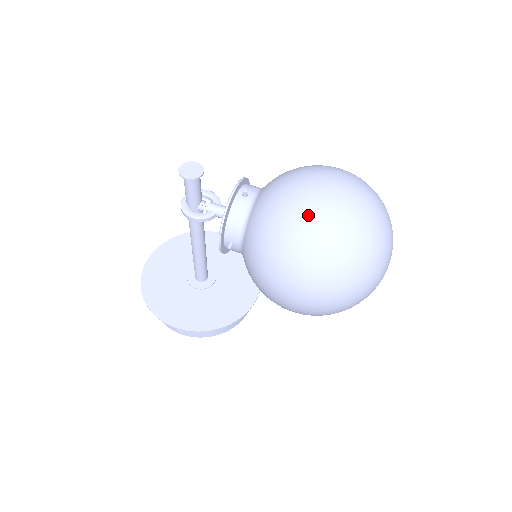
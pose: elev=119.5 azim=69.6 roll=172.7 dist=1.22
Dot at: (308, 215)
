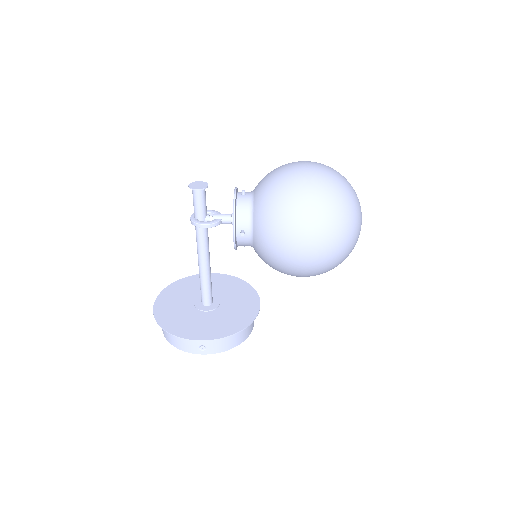
Dot at: (301, 180)
